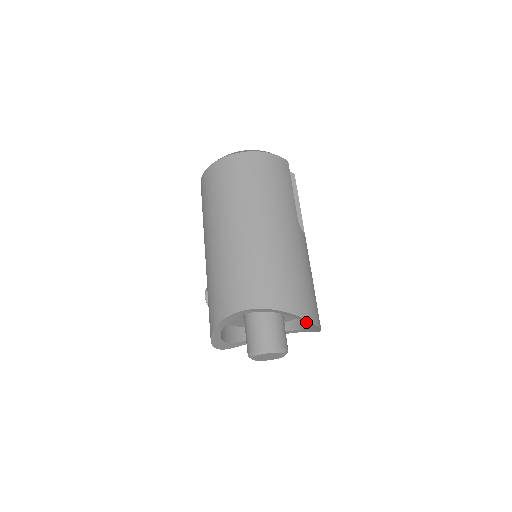
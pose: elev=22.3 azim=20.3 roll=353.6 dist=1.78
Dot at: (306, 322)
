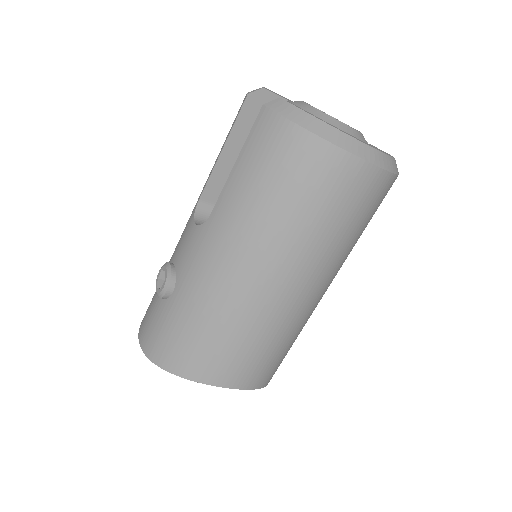
Dot at: occluded
